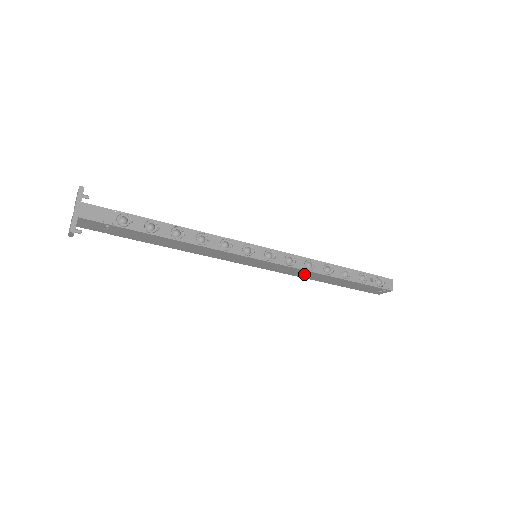
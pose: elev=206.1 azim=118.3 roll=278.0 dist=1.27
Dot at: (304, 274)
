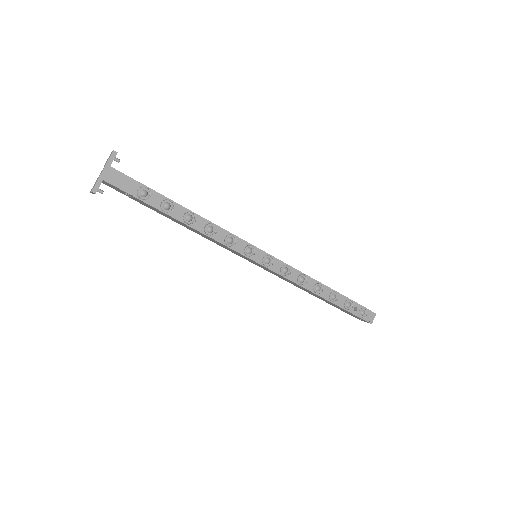
Dot at: (295, 284)
